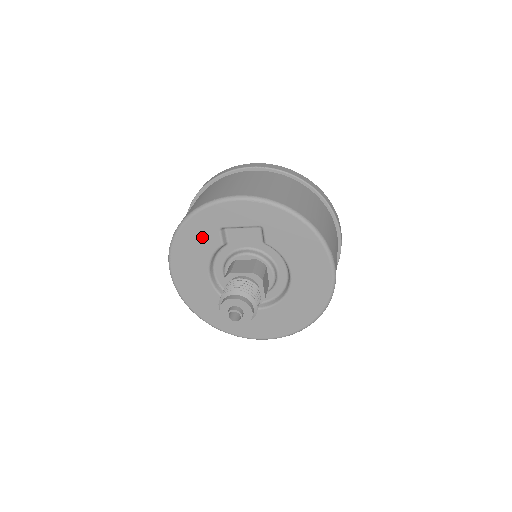
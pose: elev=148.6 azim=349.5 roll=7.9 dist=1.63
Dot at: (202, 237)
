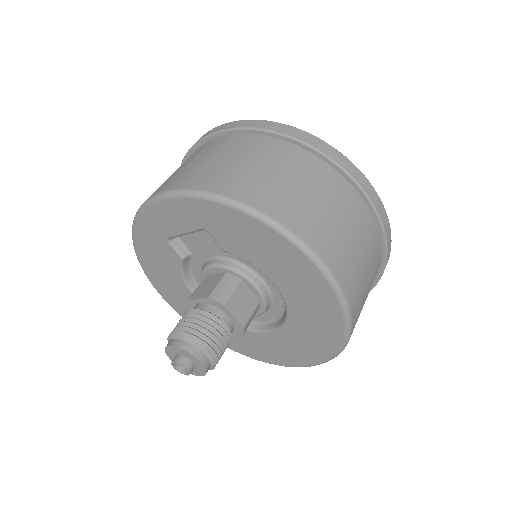
Dot at: (158, 253)
